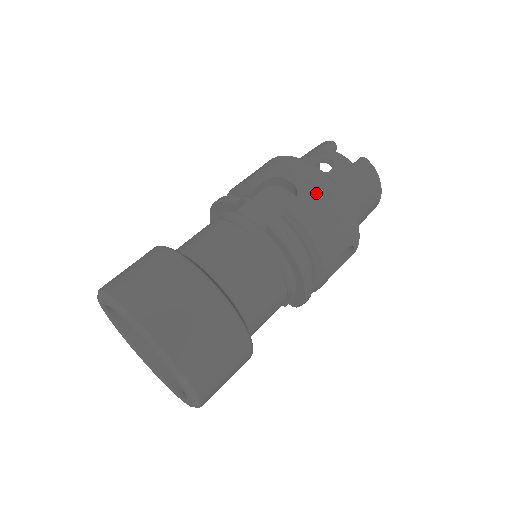
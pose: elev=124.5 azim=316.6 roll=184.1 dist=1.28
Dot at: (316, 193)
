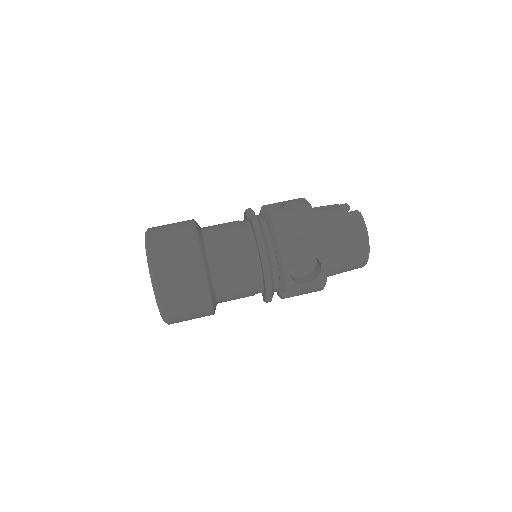
Dot at: (294, 210)
